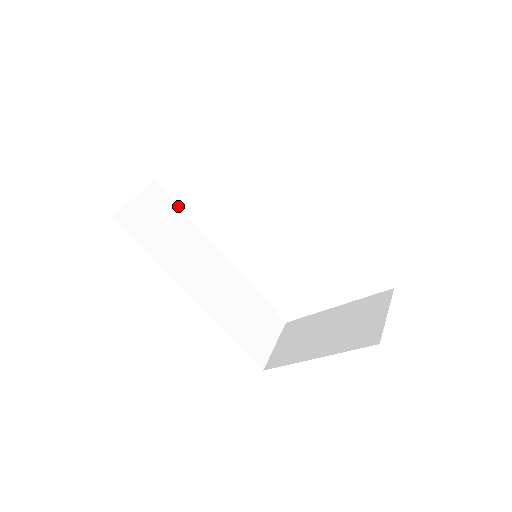
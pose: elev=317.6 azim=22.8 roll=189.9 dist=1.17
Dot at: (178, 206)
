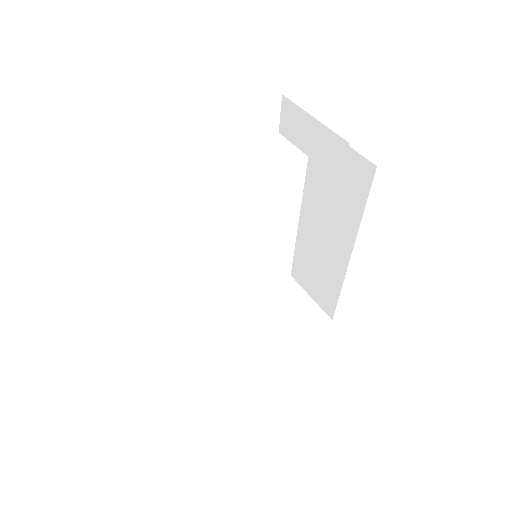
Dot at: occluded
